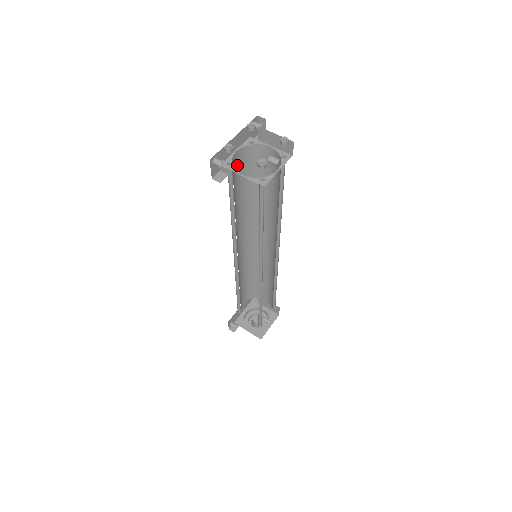
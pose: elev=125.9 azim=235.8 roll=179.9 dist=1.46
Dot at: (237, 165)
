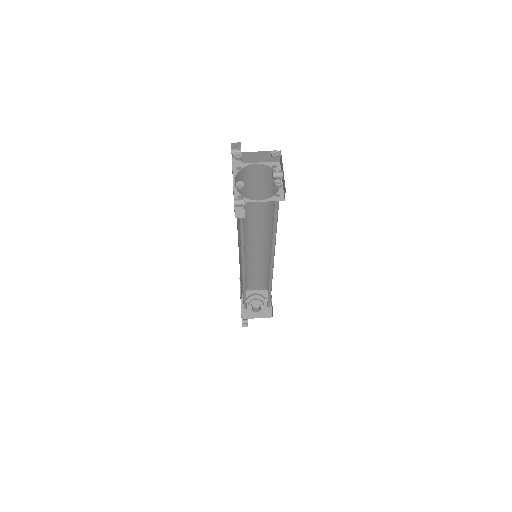
Dot at: occluded
